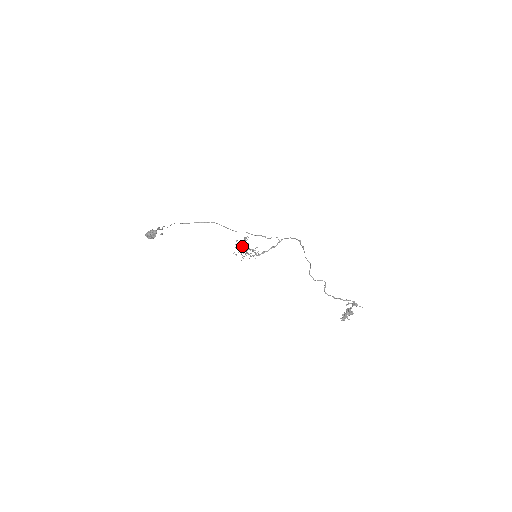
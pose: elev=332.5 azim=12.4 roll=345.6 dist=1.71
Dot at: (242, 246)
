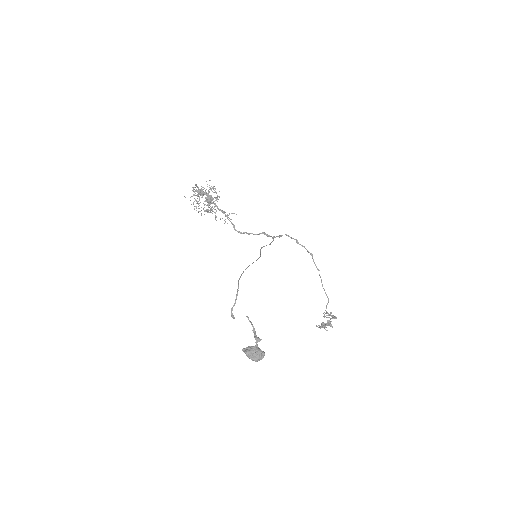
Dot at: (201, 192)
